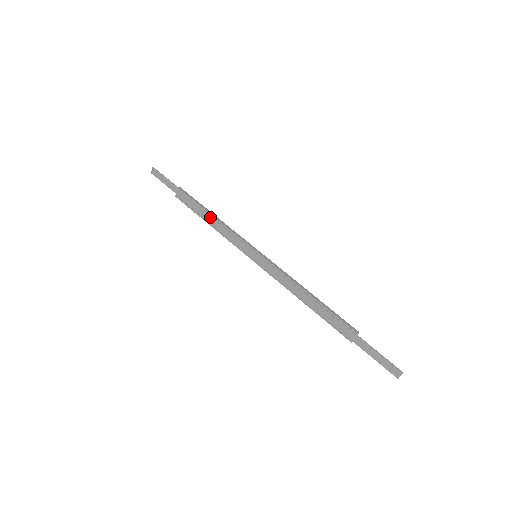
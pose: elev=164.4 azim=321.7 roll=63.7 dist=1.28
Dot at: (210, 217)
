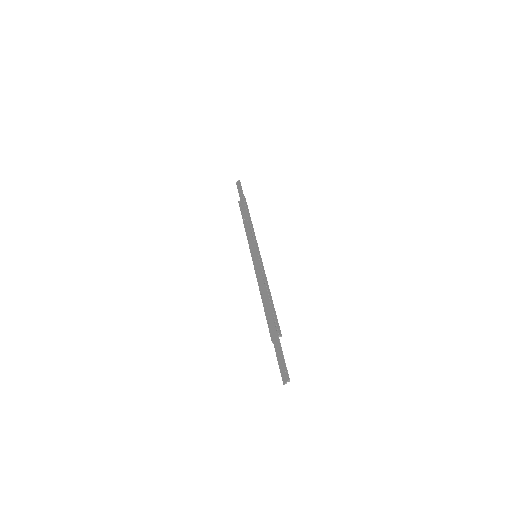
Dot at: (247, 220)
